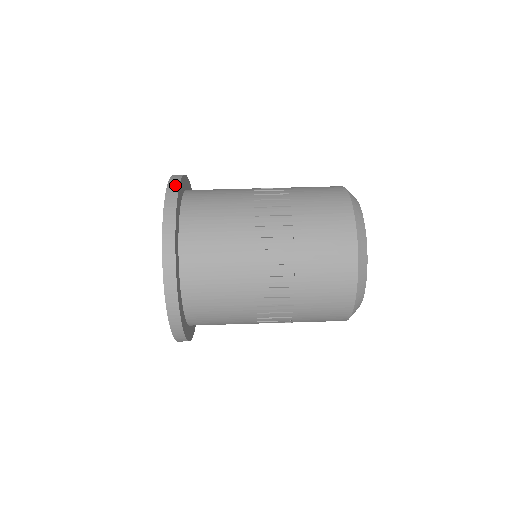
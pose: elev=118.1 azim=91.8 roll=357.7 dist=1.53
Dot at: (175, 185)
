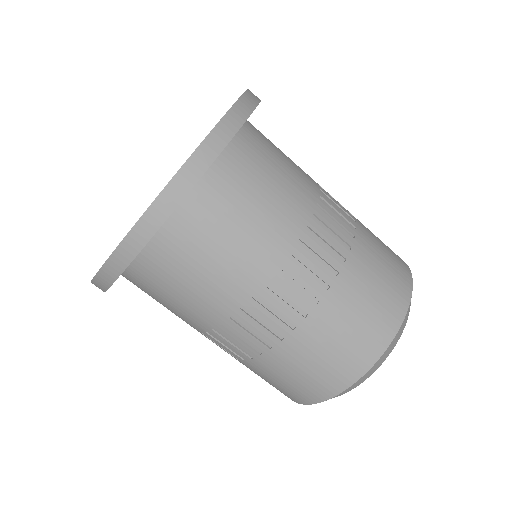
Dot at: (171, 202)
